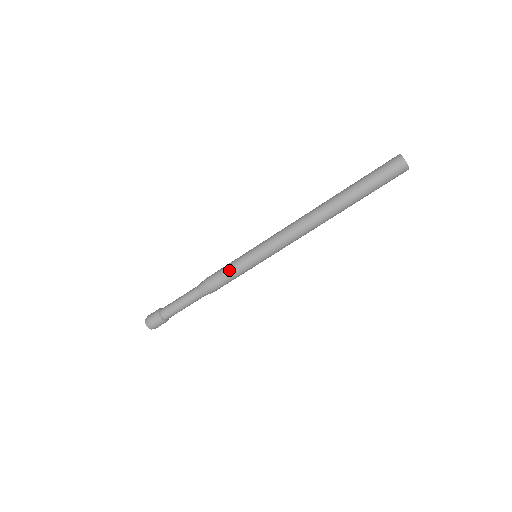
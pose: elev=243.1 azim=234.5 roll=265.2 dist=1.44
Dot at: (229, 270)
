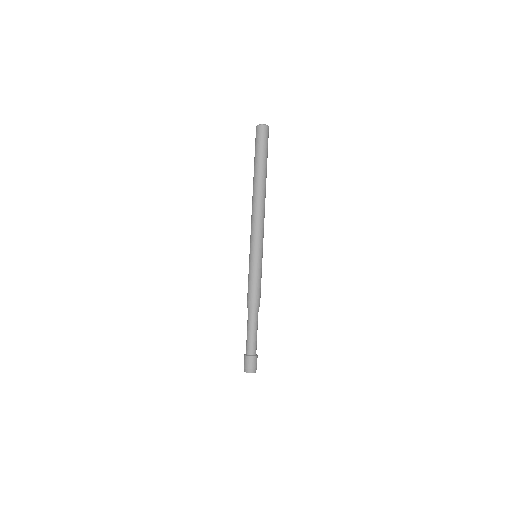
Dot at: (249, 279)
